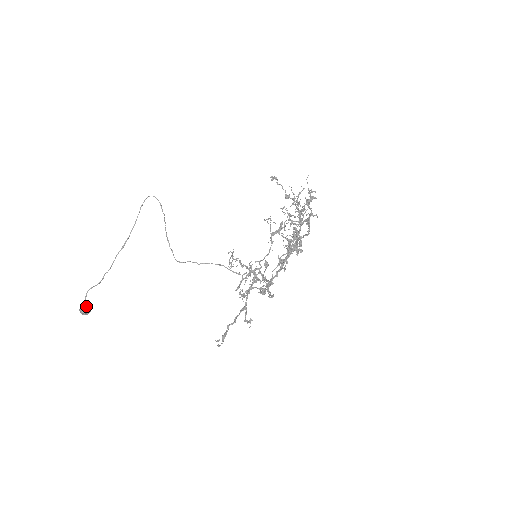
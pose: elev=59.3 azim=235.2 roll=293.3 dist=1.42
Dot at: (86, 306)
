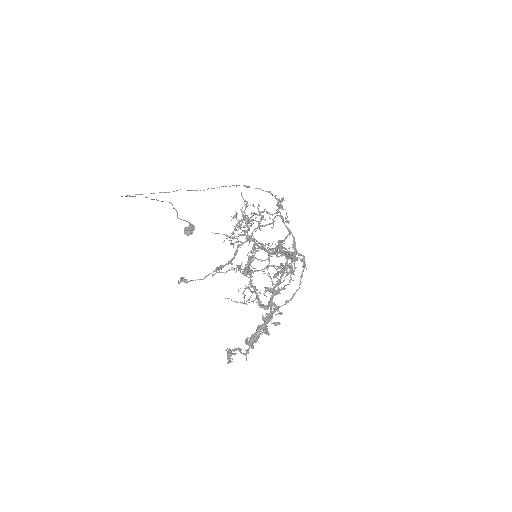
Dot at: (187, 234)
